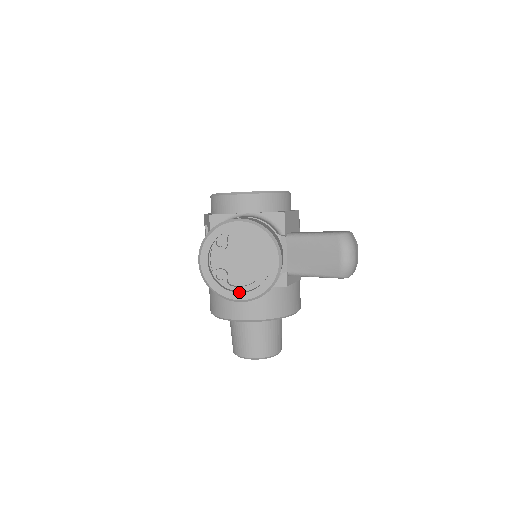
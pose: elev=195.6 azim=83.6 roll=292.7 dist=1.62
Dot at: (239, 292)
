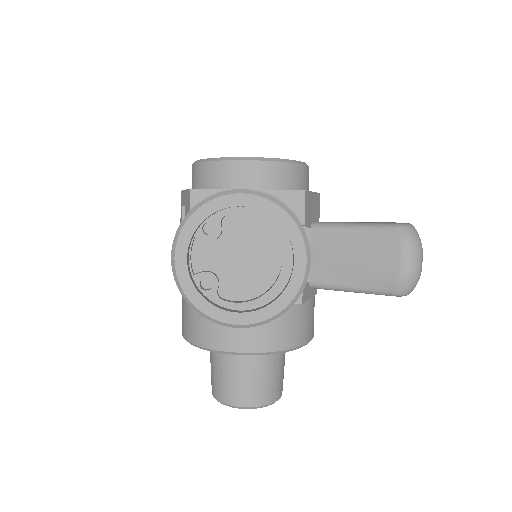
Dot at: (237, 311)
